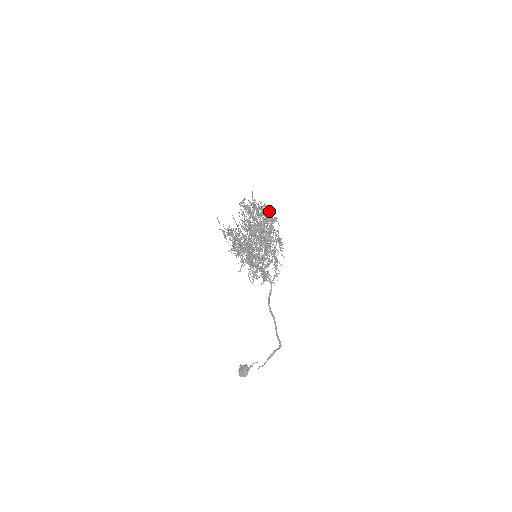
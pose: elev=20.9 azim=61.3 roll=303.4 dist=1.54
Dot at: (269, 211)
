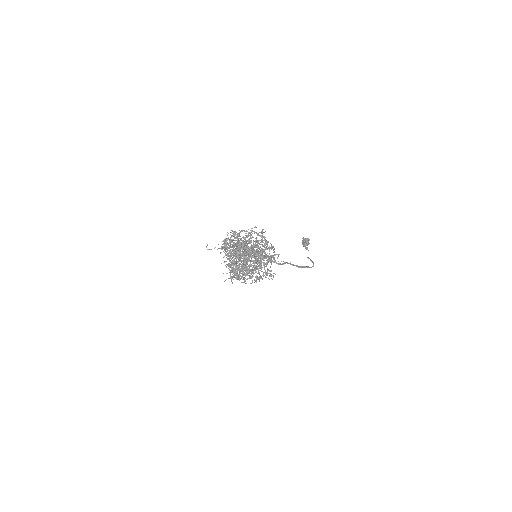
Dot at: occluded
